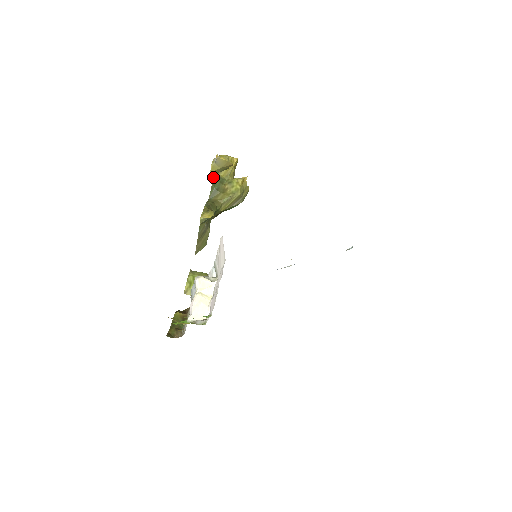
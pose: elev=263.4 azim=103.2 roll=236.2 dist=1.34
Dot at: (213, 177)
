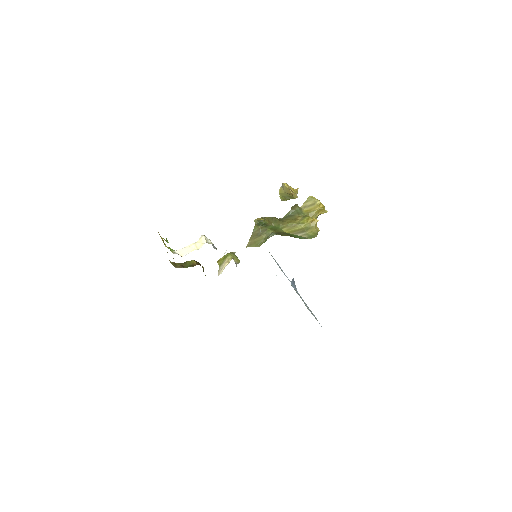
Dot at: occluded
